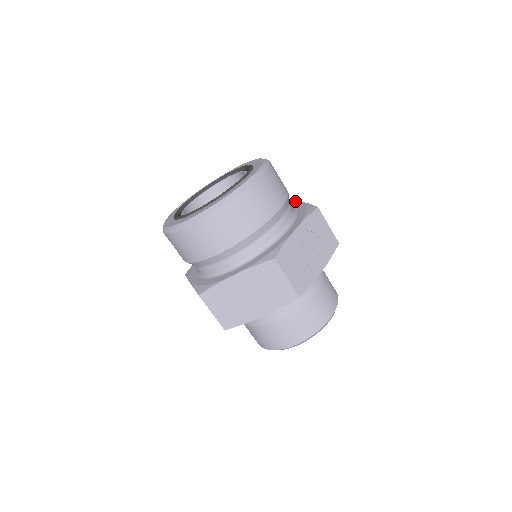
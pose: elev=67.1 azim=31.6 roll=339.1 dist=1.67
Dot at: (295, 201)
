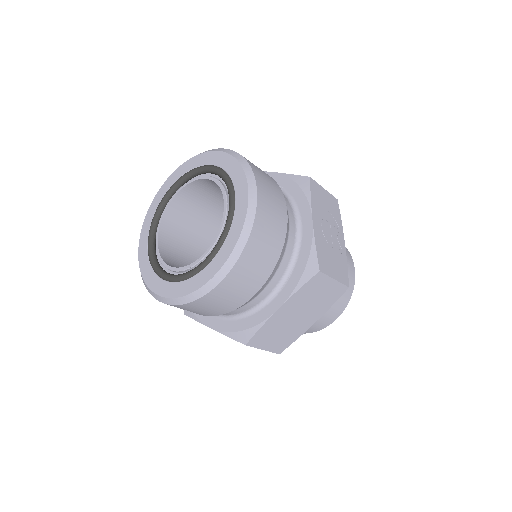
Dot at: occluded
